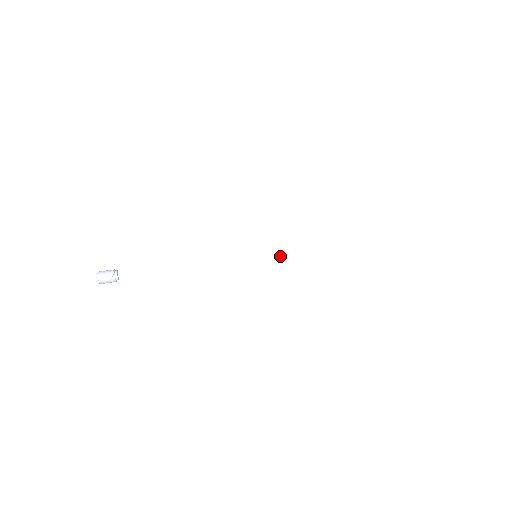
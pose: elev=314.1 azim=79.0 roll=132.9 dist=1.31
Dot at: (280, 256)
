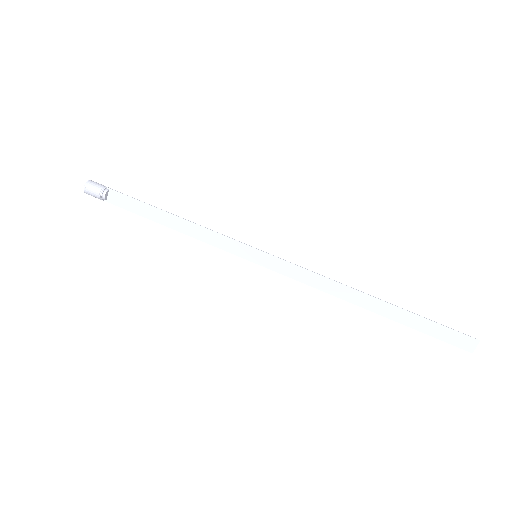
Dot at: (282, 271)
